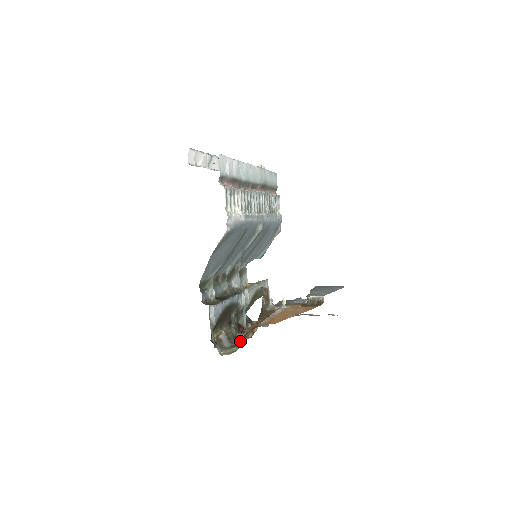
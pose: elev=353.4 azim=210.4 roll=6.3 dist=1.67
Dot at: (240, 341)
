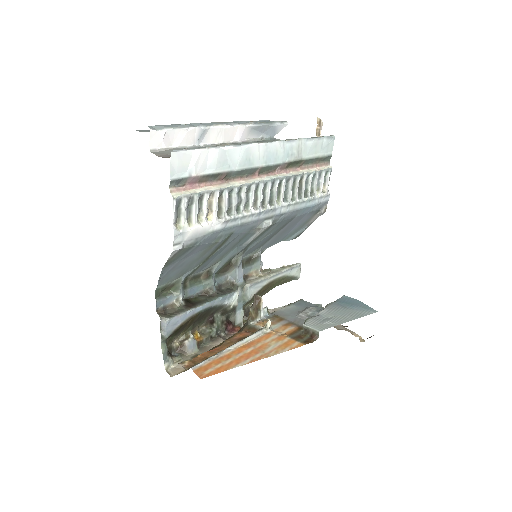
Dot at: occluded
